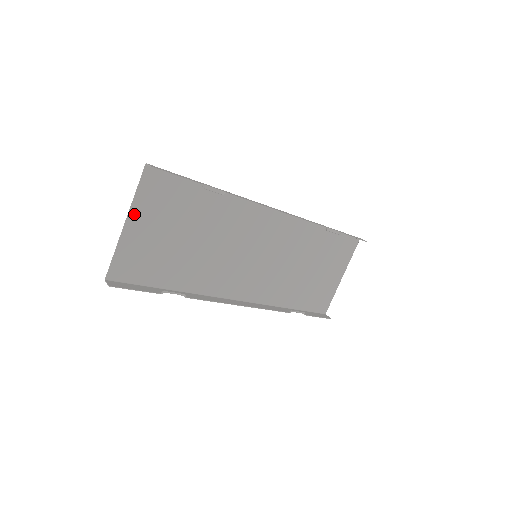
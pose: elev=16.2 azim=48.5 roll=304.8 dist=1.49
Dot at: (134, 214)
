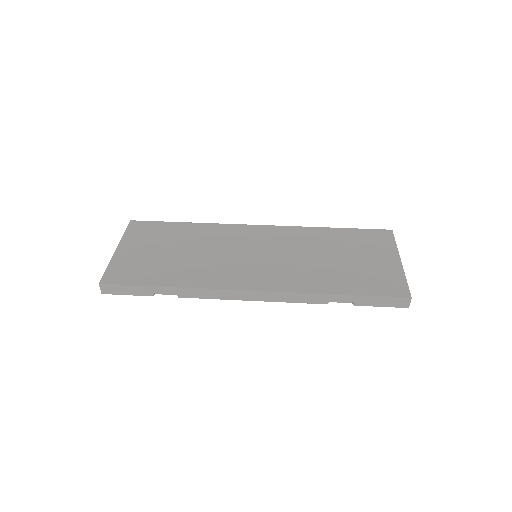
Dot at: (118, 255)
